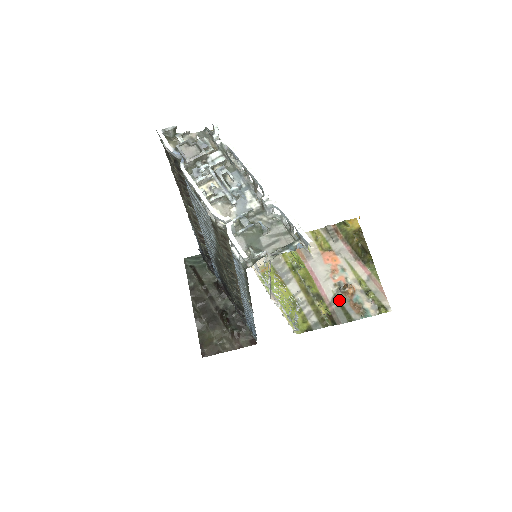
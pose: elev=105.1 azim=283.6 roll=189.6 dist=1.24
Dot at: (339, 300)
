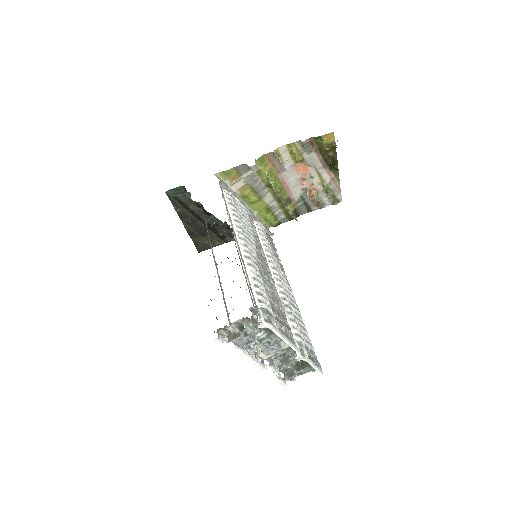
Dot at: (304, 199)
